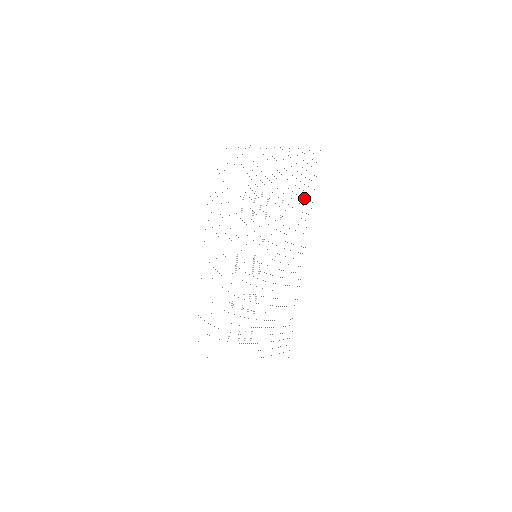
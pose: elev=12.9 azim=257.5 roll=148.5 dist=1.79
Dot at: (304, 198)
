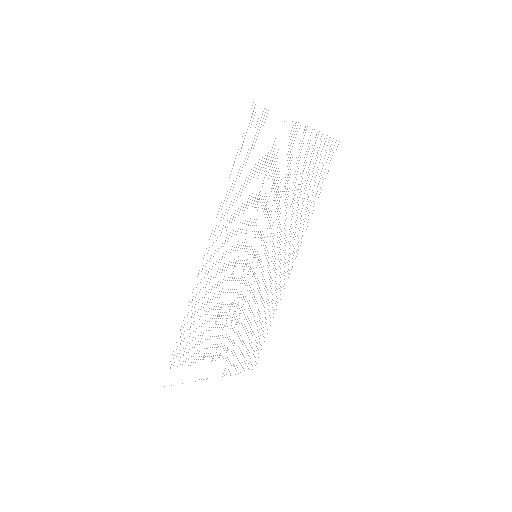
Dot at: (313, 192)
